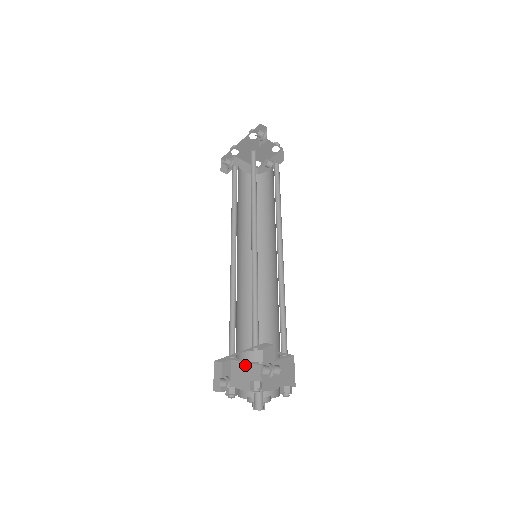
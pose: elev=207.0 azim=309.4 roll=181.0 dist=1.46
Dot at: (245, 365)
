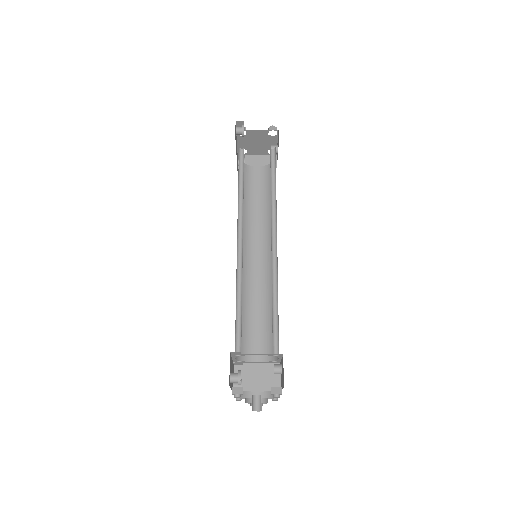
Dot at: (260, 365)
